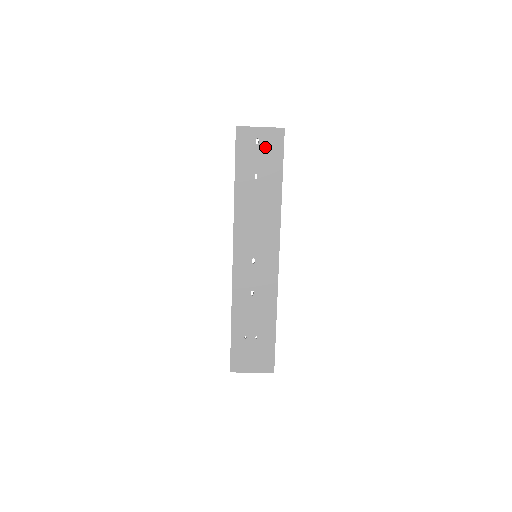
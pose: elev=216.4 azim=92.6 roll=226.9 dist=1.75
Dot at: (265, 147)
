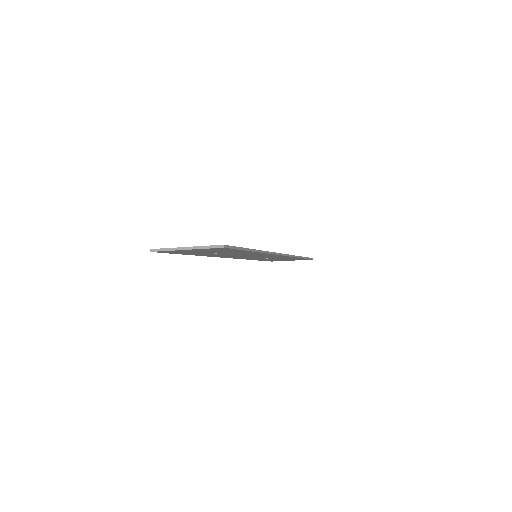
Dot at: occluded
